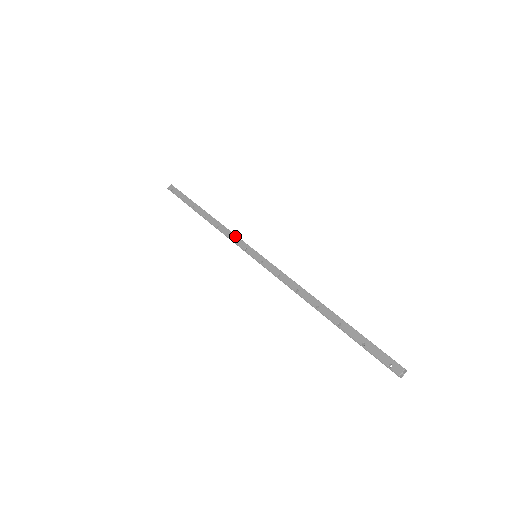
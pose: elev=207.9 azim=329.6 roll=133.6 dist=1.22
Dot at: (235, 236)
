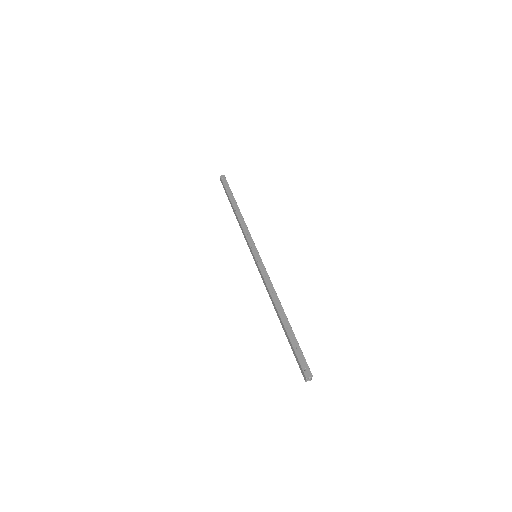
Dot at: (250, 235)
